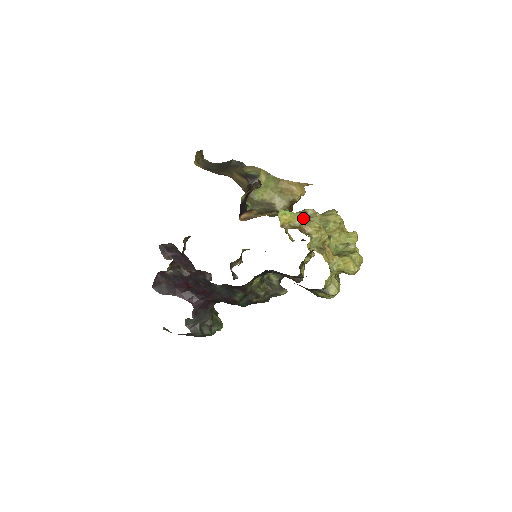
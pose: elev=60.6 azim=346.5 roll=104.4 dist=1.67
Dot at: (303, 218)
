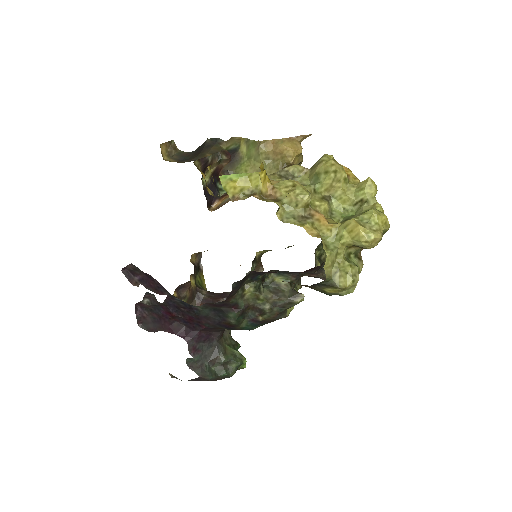
Dot at: (260, 178)
